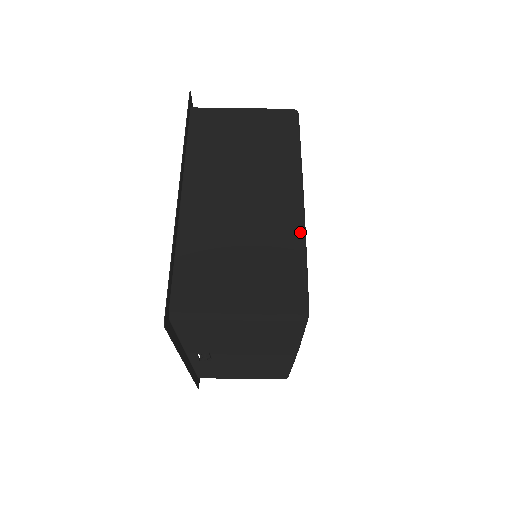
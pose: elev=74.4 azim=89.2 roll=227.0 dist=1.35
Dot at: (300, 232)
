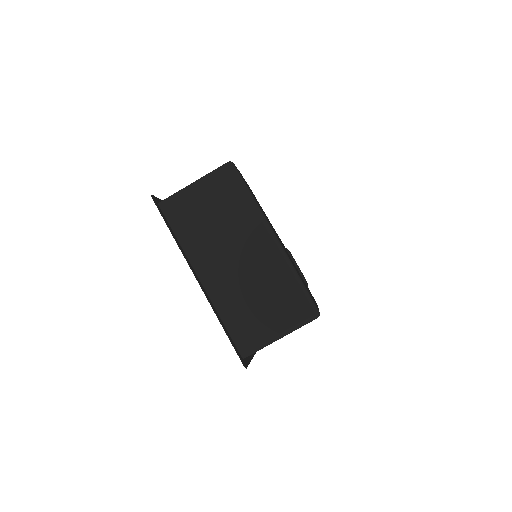
Dot at: (286, 262)
